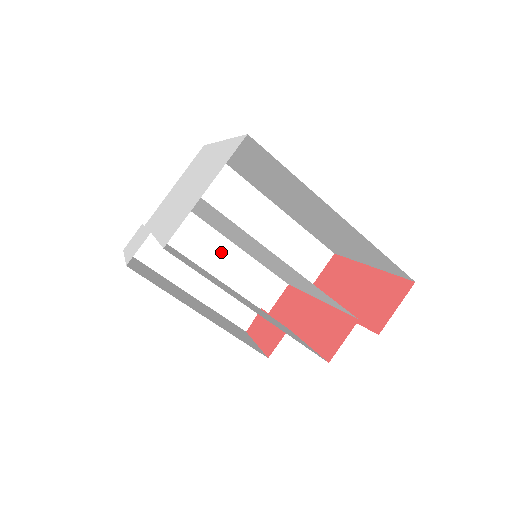
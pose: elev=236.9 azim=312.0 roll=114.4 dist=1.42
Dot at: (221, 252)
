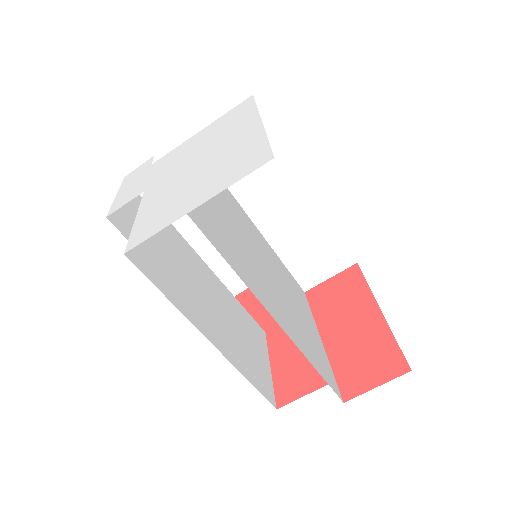
Dot at: occluded
